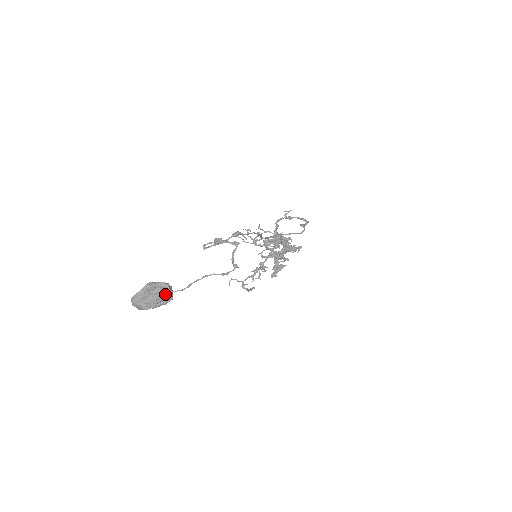
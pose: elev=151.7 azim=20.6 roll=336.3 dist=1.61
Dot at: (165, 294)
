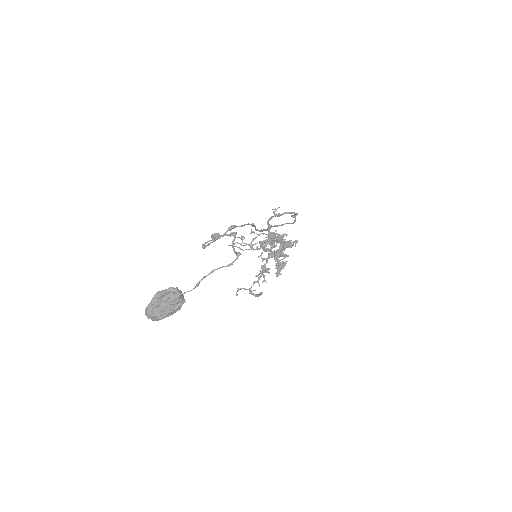
Dot at: (176, 298)
